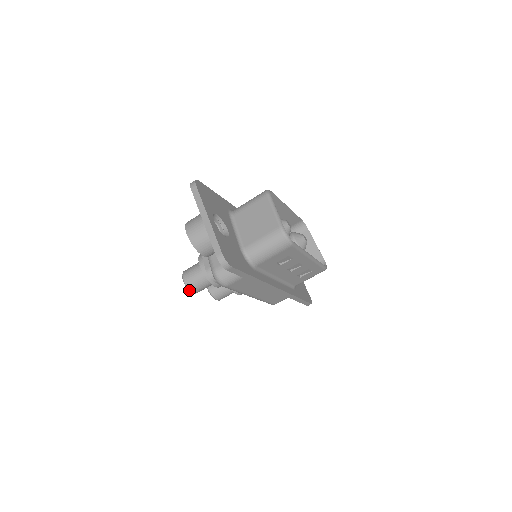
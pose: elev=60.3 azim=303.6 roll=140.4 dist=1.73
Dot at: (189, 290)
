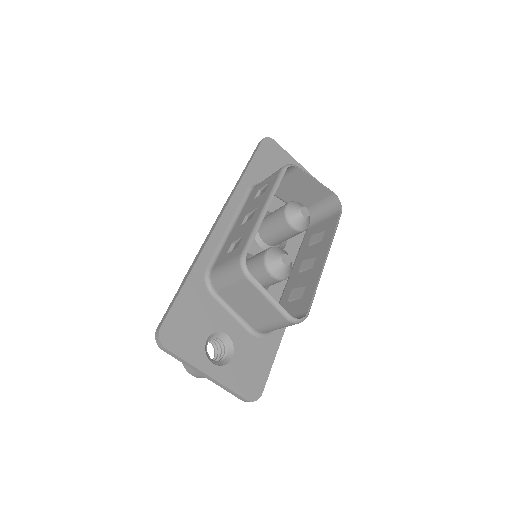
Dot at: occluded
